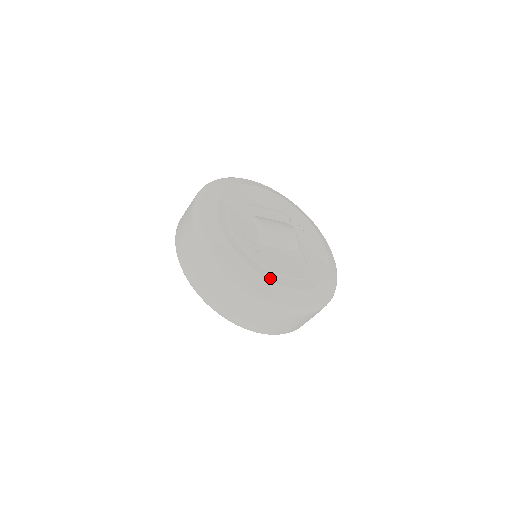
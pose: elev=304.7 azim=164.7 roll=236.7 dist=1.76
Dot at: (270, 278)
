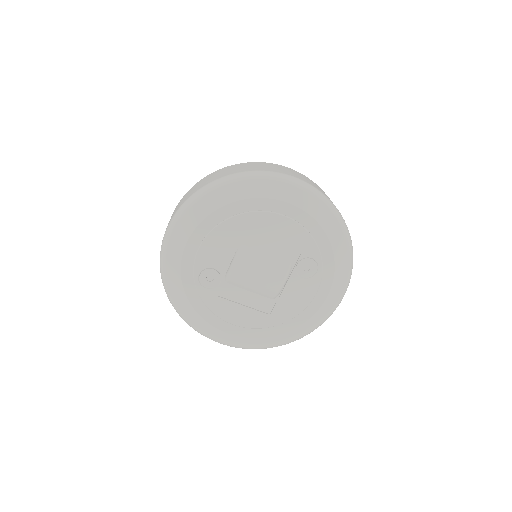
Dot at: (204, 316)
